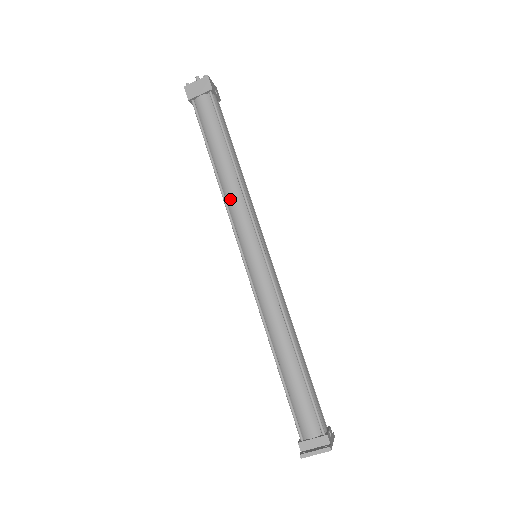
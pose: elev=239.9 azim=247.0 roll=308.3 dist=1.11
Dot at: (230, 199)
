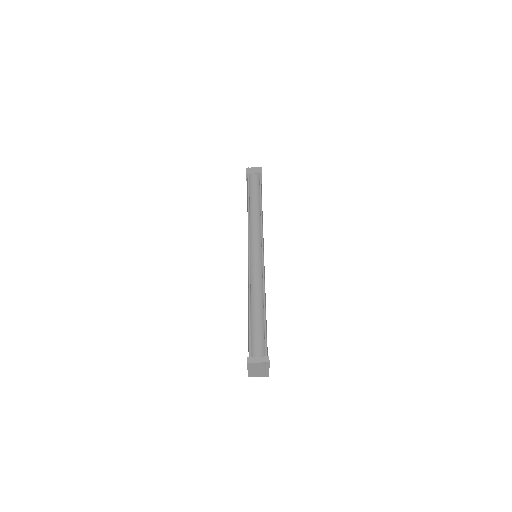
Dot at: (252, 222)
